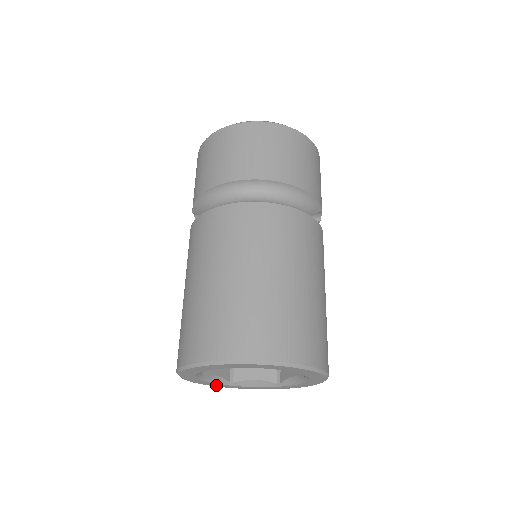
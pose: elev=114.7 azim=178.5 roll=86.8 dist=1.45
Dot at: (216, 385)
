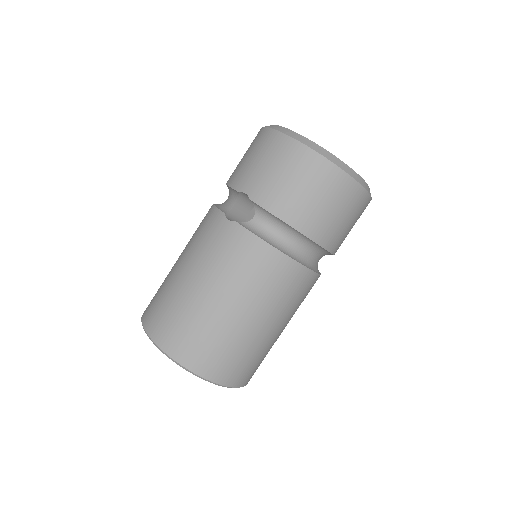
Dot at: occluded
